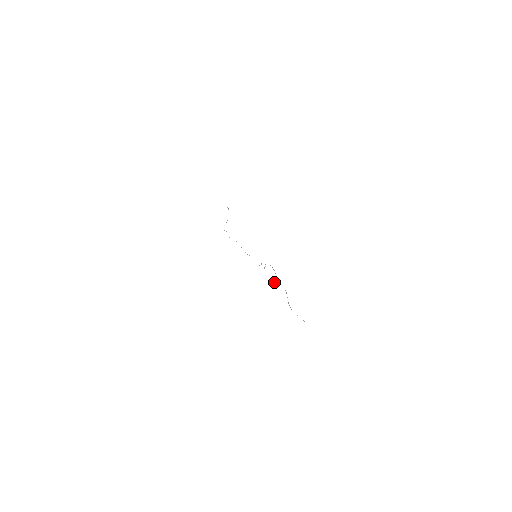
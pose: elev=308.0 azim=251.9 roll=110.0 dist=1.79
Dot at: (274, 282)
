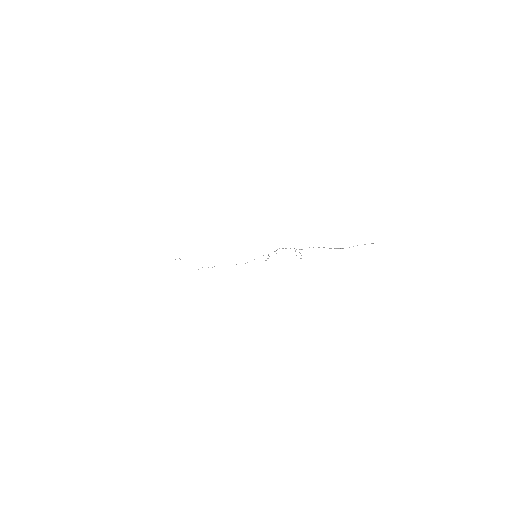
Dot at: occluded
